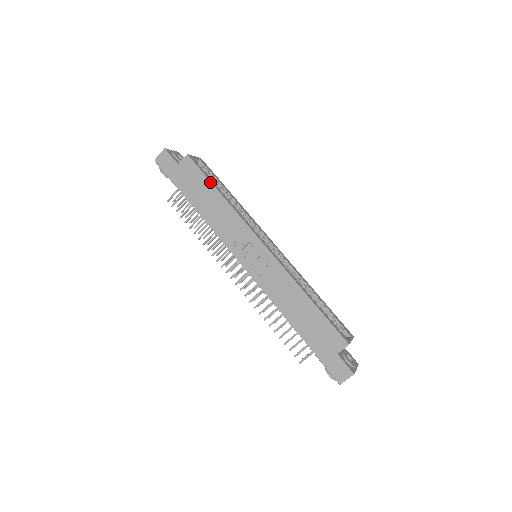
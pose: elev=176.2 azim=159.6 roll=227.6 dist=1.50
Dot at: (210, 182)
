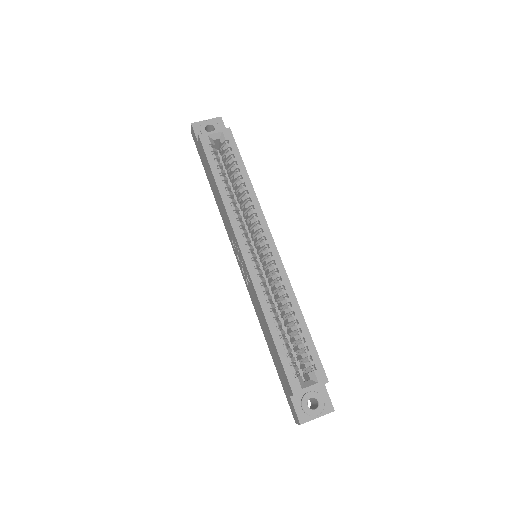
Dot at: (211, 171)
